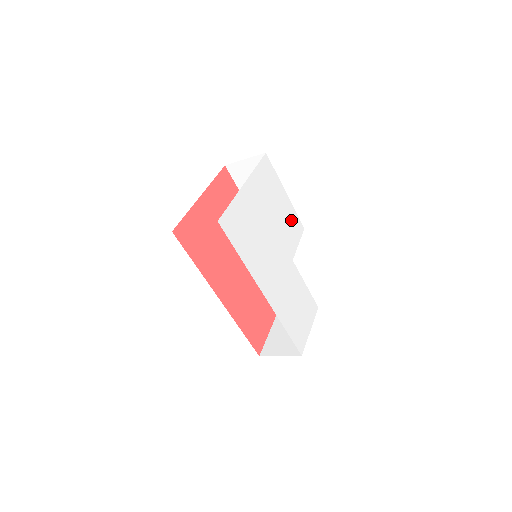
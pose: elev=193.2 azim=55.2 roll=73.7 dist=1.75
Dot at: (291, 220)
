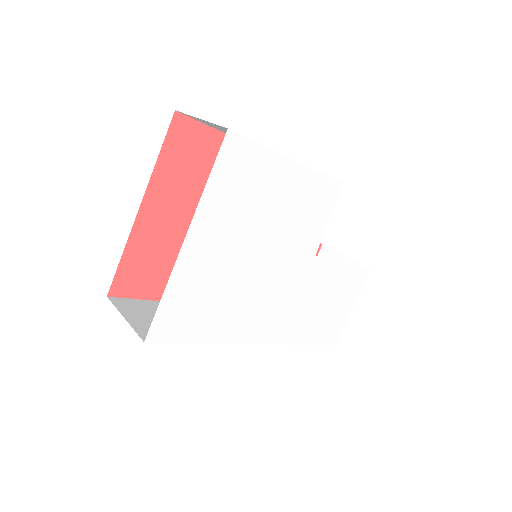
Dot at: (309, 197)
